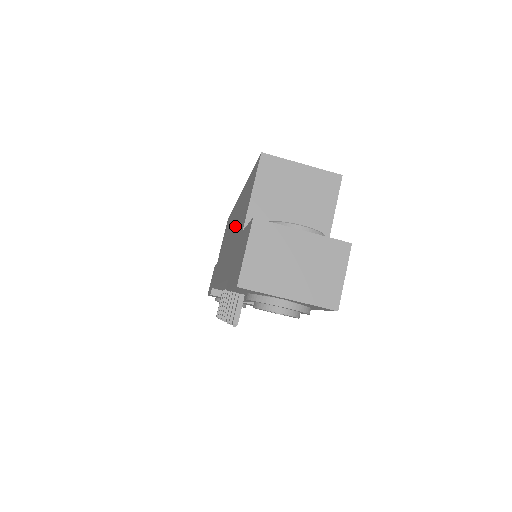
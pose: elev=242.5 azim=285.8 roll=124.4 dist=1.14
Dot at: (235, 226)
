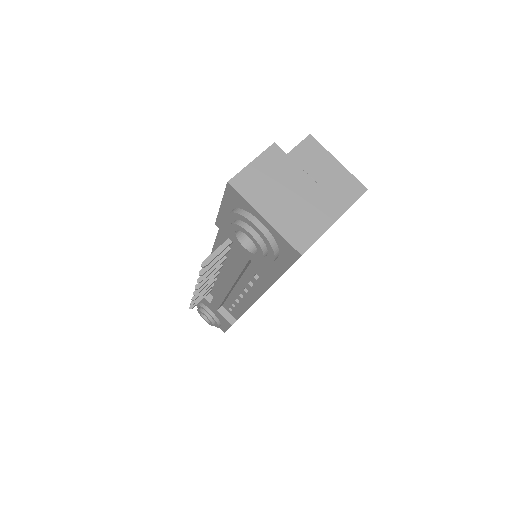
Dot at: occluded
